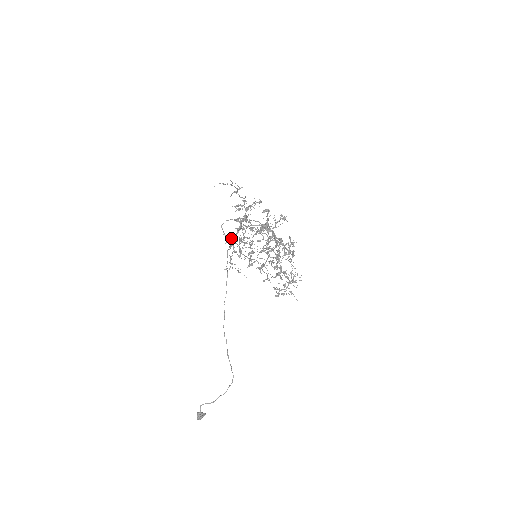
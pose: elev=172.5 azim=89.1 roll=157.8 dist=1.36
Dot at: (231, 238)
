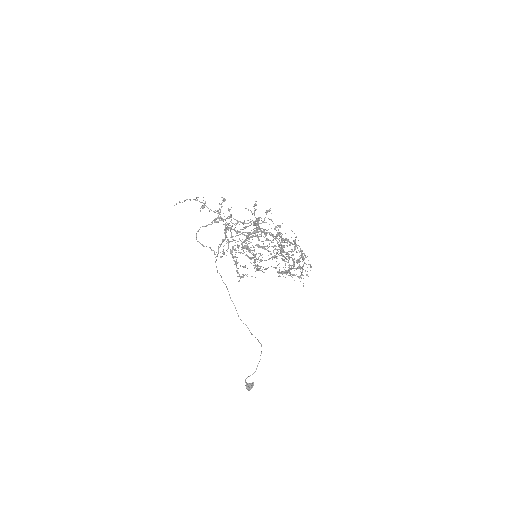
Dot at: (223, 252)
